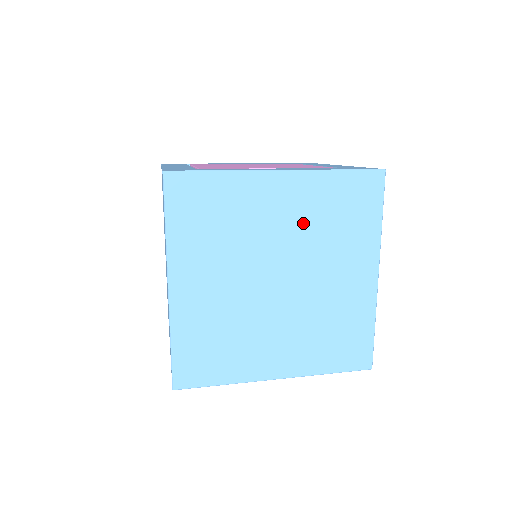
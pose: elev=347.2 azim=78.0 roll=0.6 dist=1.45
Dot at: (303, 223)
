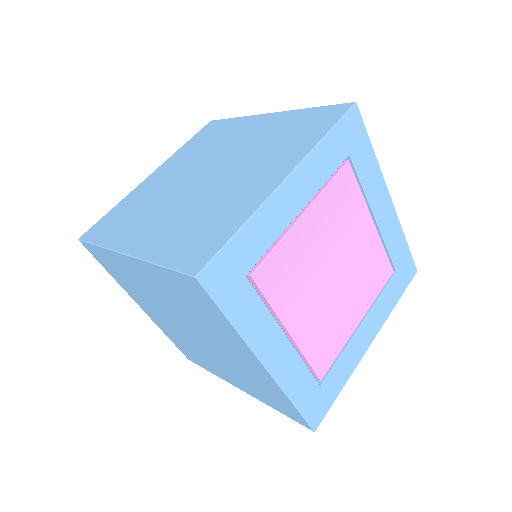
Dot at: occluded
